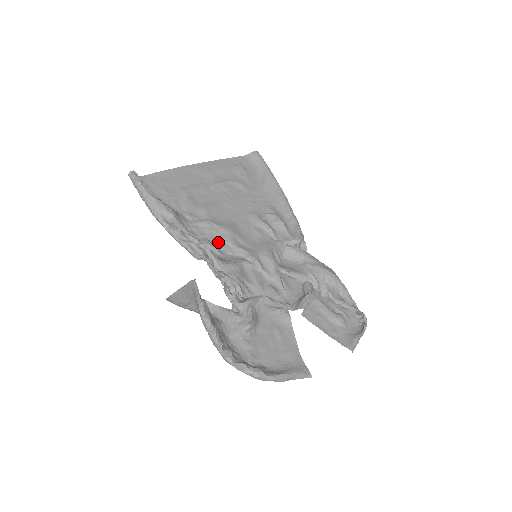
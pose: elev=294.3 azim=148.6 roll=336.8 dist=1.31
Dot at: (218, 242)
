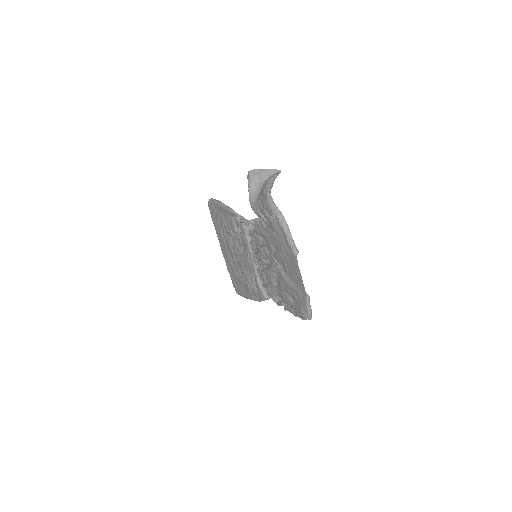
Dot at: (240, 236)
